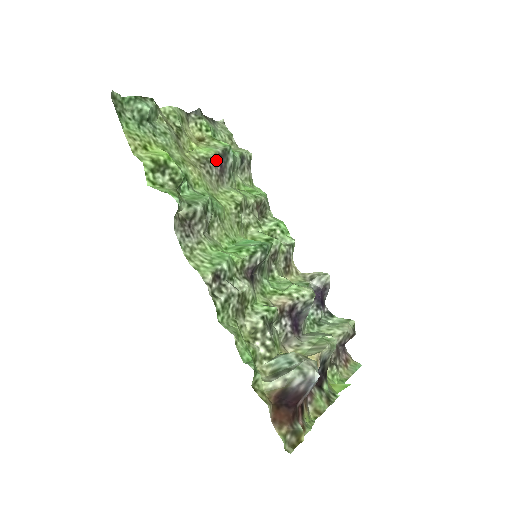
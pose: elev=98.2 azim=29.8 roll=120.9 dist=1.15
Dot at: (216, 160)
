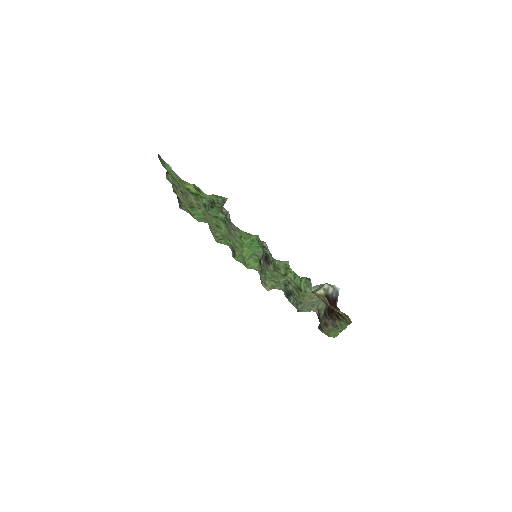
Dot at: occluded
